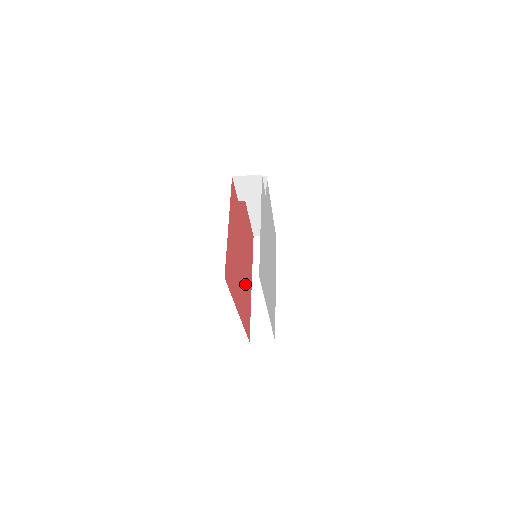
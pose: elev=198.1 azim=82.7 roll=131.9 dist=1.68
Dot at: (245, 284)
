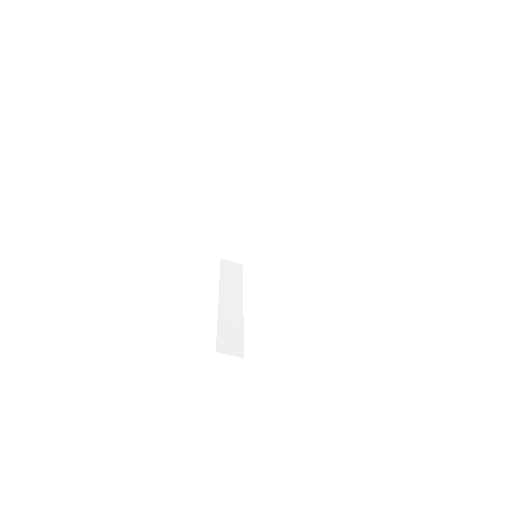
Dot at: occluded
